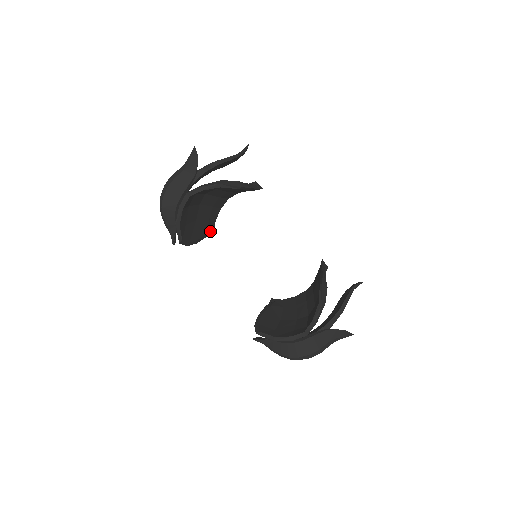
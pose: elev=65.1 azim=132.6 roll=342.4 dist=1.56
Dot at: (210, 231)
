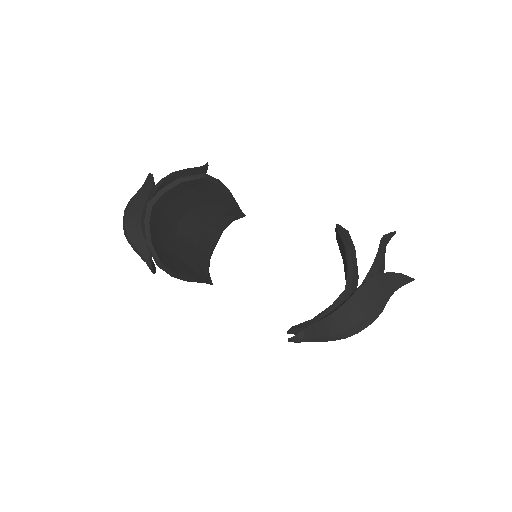
Dot at: (205, 280)
